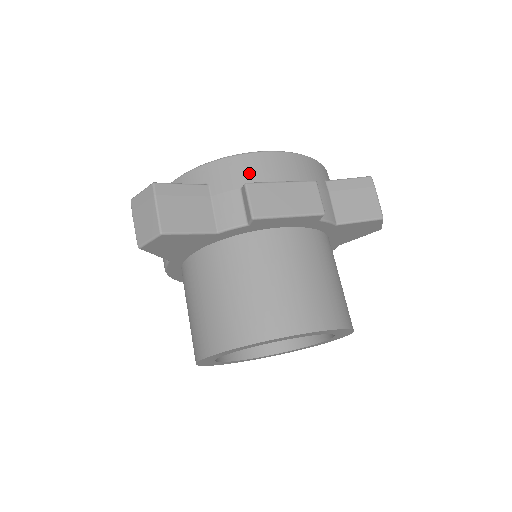
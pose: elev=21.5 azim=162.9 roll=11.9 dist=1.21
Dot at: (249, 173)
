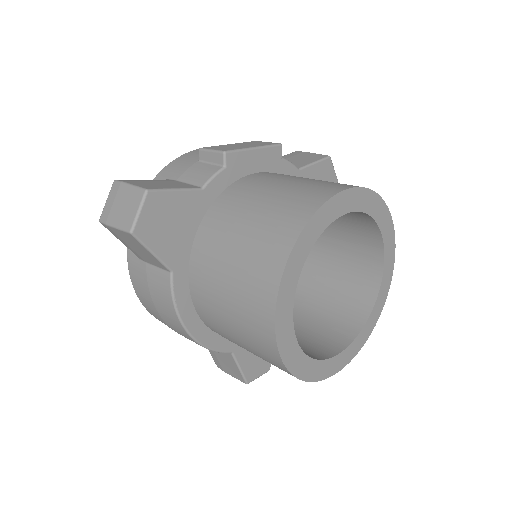
Dot at: (197, 155)
